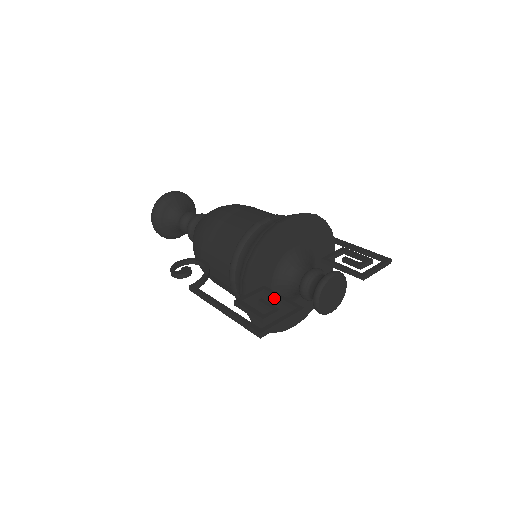
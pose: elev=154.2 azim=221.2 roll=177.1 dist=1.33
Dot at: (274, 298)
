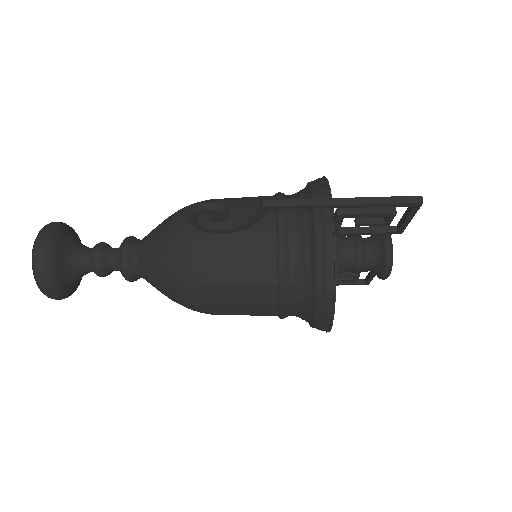
Dot at: (356, 231)
